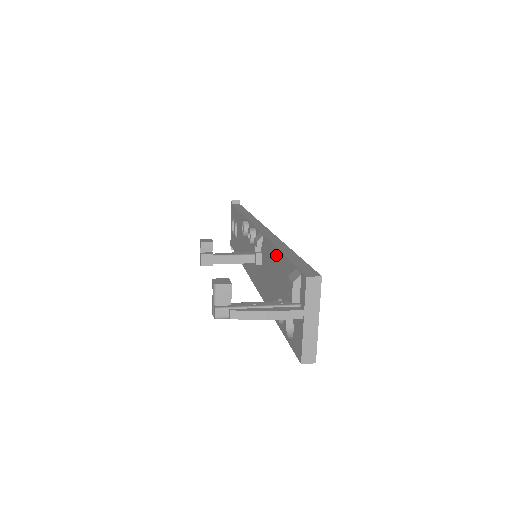
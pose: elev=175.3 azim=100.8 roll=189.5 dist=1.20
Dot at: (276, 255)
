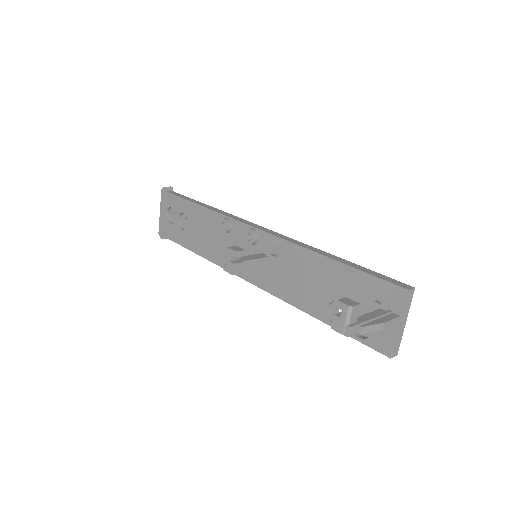
Dot at: (325, 263)
